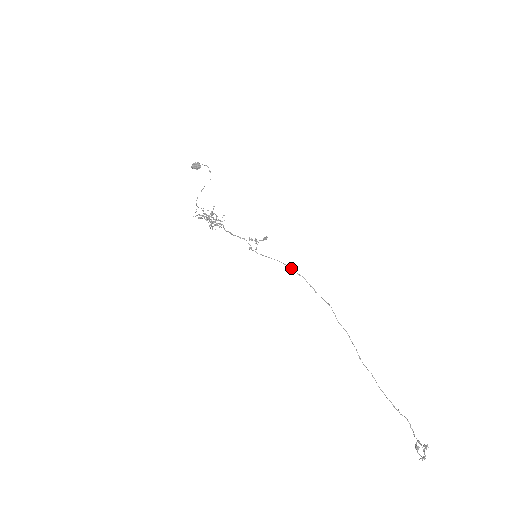
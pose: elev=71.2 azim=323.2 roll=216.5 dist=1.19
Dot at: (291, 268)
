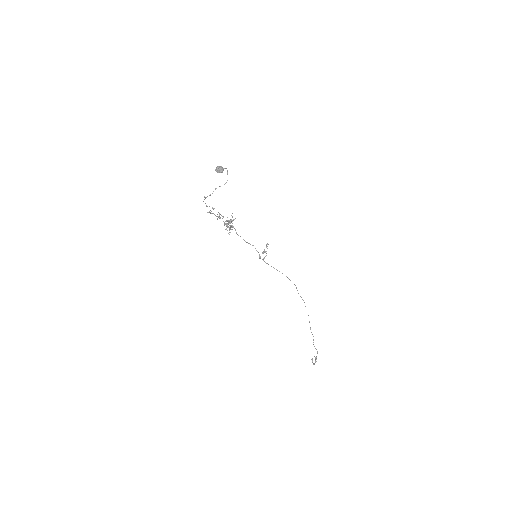
Dot at: (290, 280)
